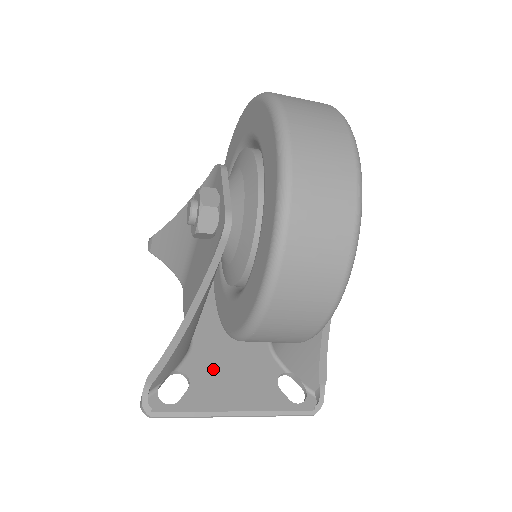
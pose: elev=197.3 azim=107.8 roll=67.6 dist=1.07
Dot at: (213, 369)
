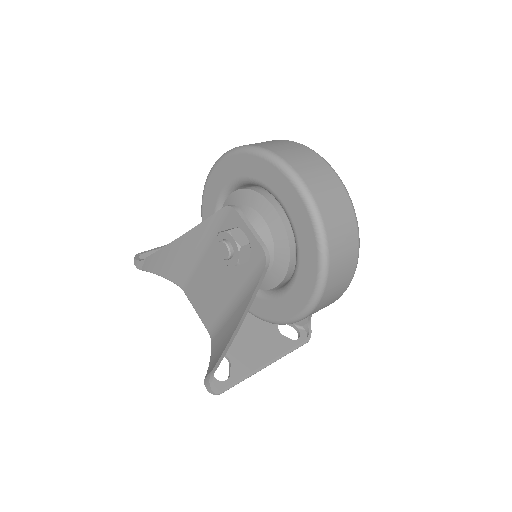
Dot at: (238, 342)
